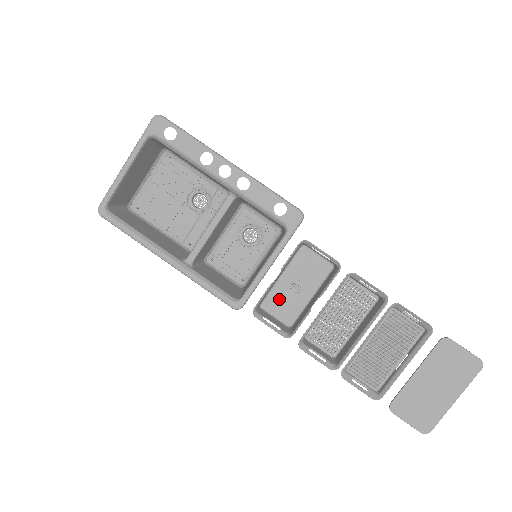
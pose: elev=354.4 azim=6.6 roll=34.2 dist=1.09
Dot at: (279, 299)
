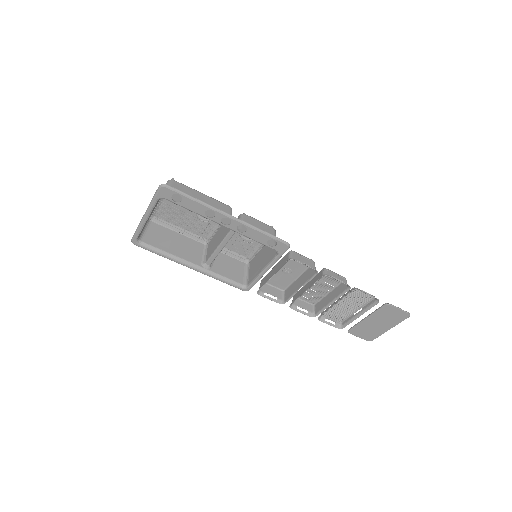
Dot at: (275, 277)
